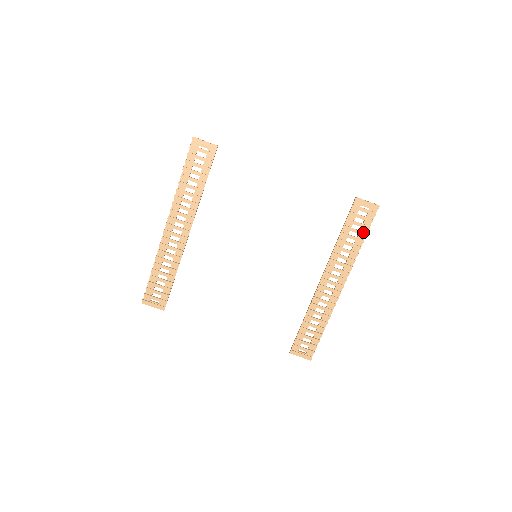
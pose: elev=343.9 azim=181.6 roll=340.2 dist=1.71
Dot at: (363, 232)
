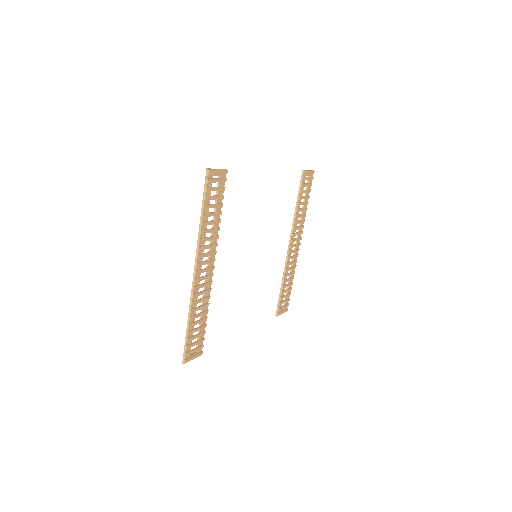
Dot at: (308, 196)
